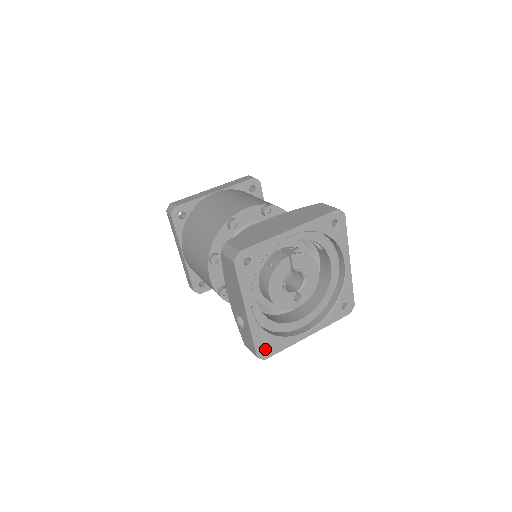
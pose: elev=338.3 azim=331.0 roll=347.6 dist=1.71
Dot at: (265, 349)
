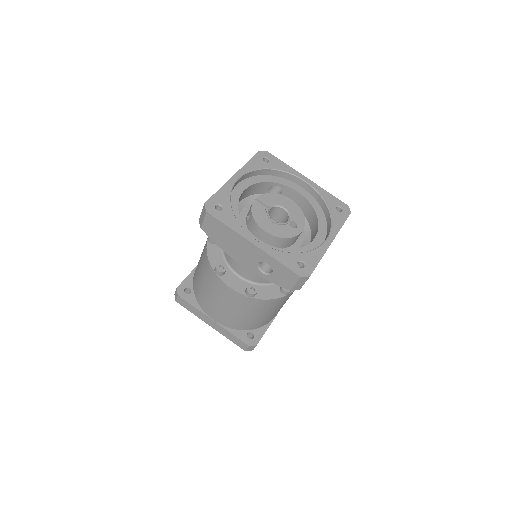
Dot at: (302, 268)
